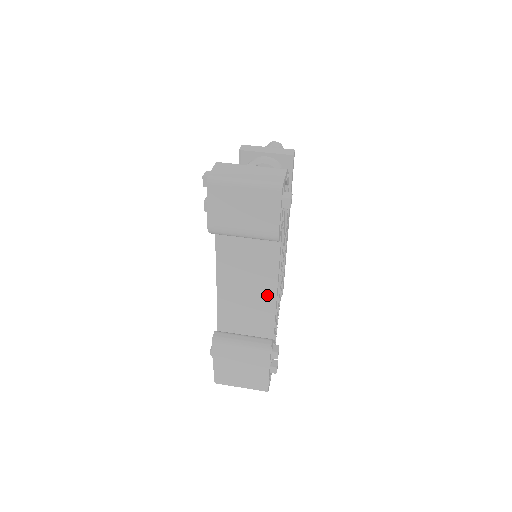
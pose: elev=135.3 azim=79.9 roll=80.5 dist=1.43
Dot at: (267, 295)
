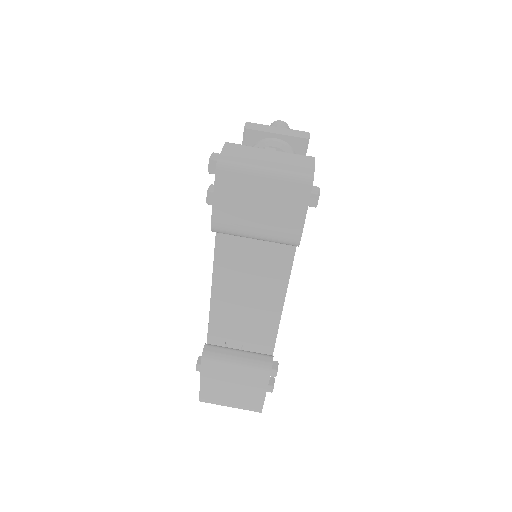
Dot at: (271, 305)
